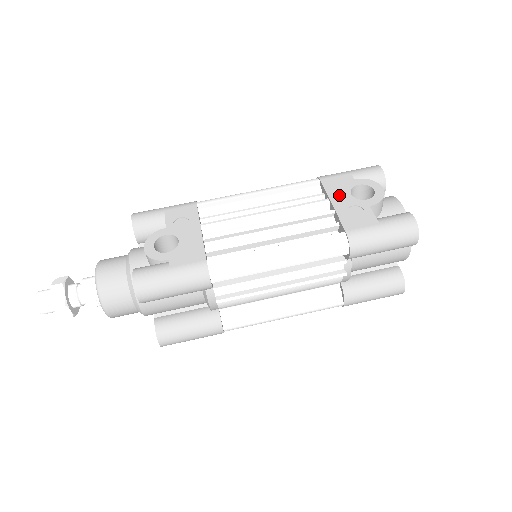
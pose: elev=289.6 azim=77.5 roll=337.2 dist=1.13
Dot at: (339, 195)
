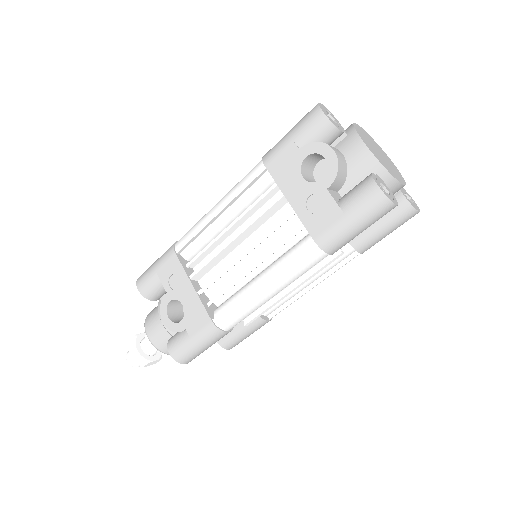
Dot at: (291, 185)
